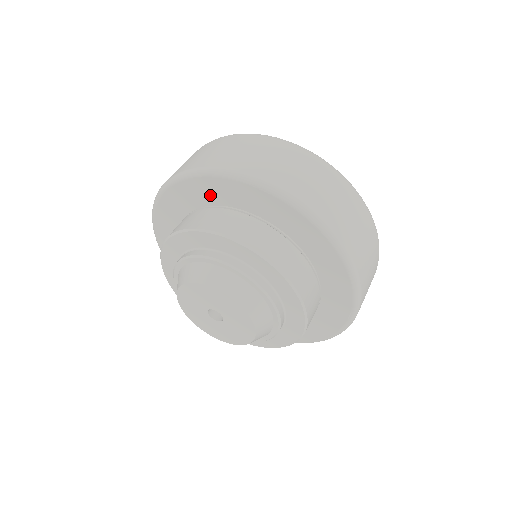
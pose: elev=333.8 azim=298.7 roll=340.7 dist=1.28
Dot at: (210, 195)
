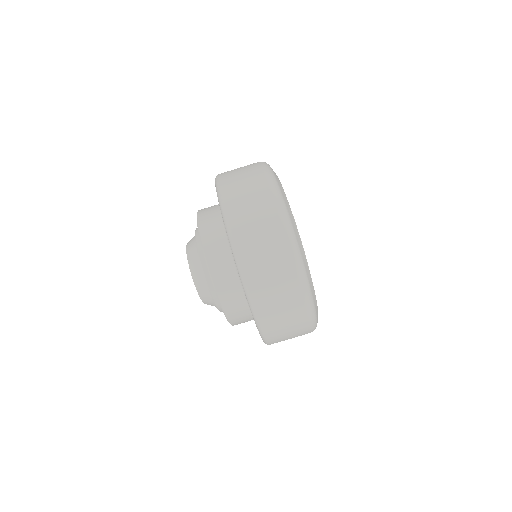
Dot at: occluded
